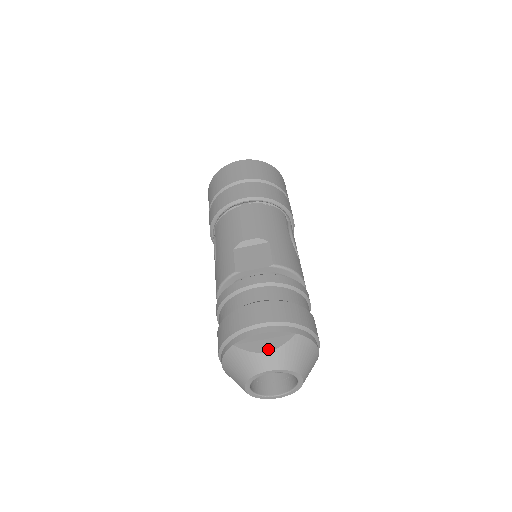
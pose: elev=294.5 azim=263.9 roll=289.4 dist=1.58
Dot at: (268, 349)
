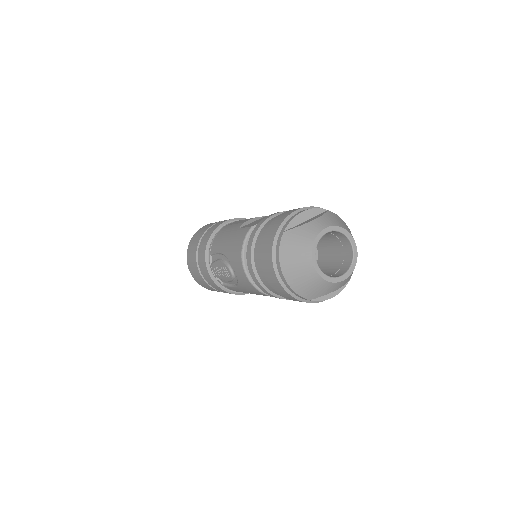
Dot at: (314, 219)
